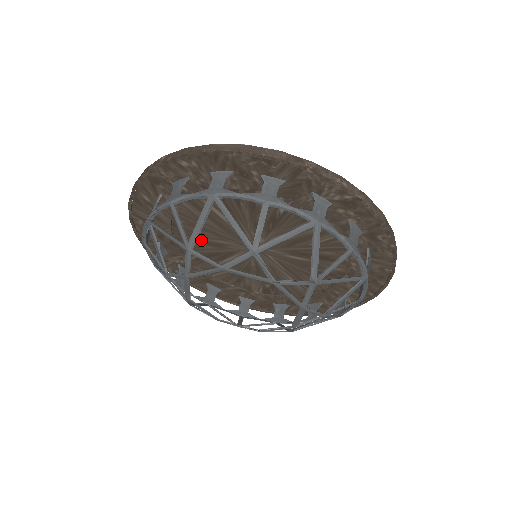
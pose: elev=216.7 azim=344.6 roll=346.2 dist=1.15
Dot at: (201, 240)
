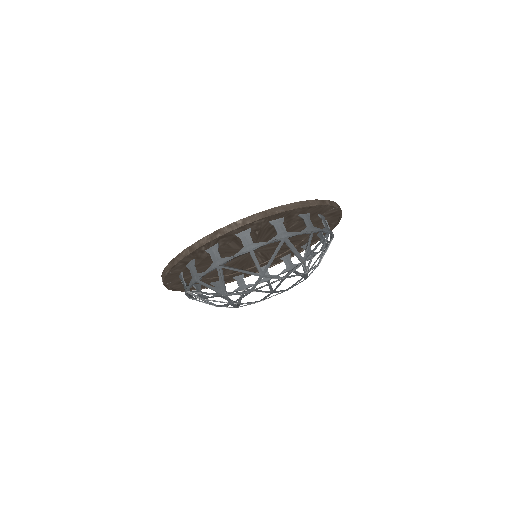
Dot at: occluded
